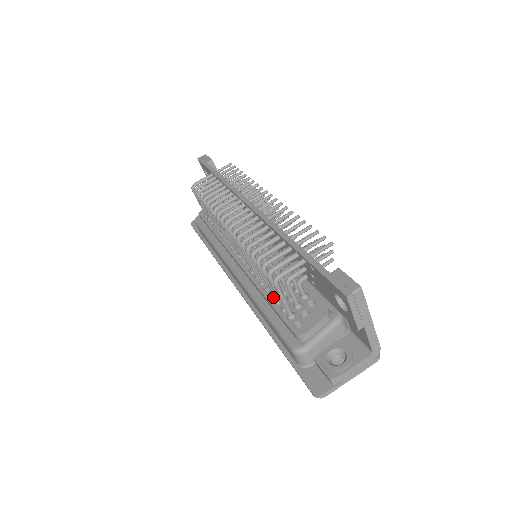
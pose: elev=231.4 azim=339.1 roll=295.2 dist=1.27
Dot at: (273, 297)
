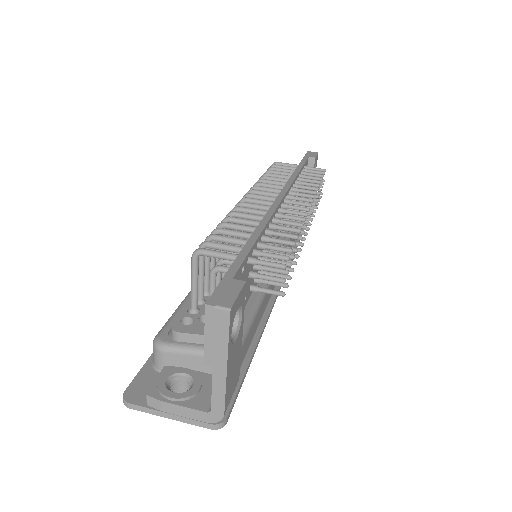
Dot at: occluded
